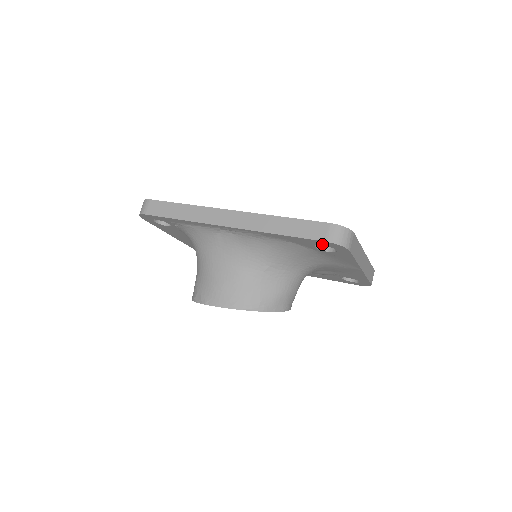
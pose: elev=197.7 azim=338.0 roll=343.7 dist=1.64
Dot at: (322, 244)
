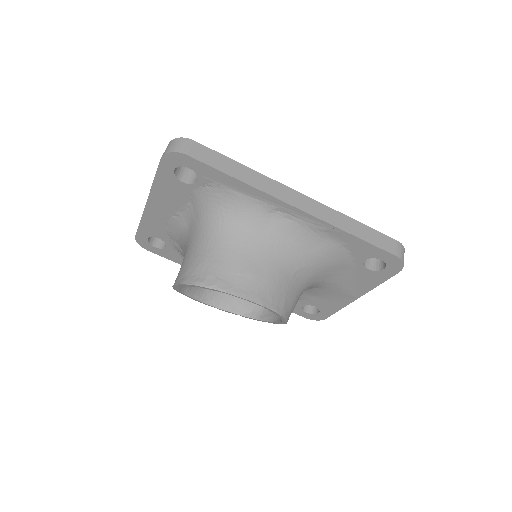
Dot at: (383, 258)
